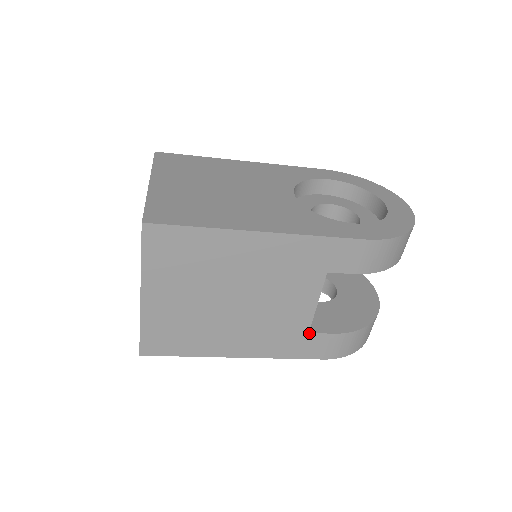
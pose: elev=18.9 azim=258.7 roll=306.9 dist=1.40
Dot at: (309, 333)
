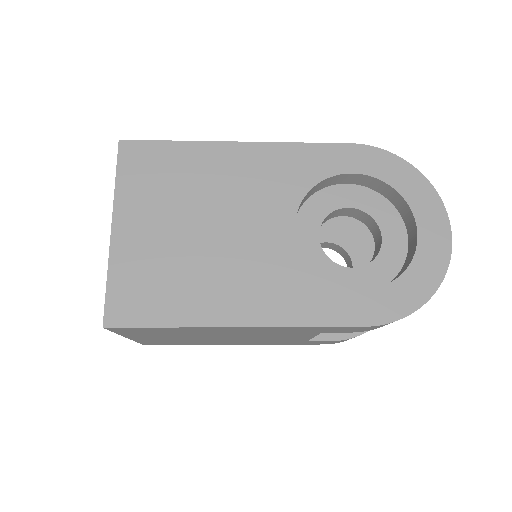
Dot at: (308, 341)
